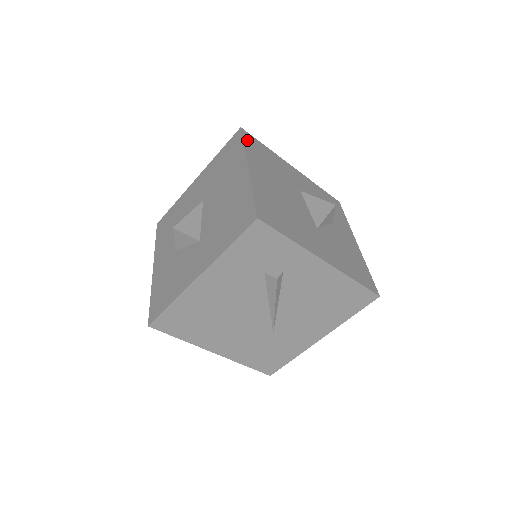
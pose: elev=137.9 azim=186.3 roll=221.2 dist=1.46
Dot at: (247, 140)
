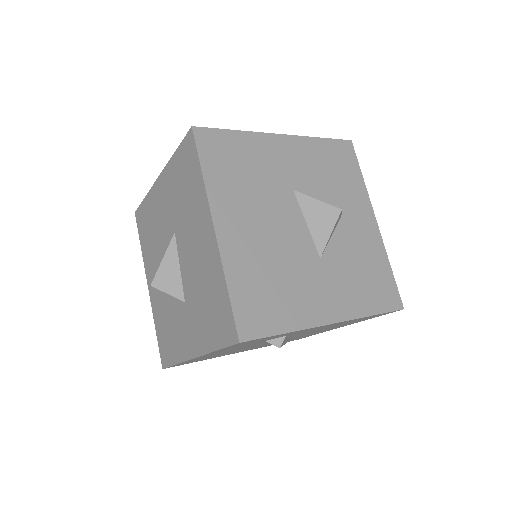
Dot at: (205, 153)
